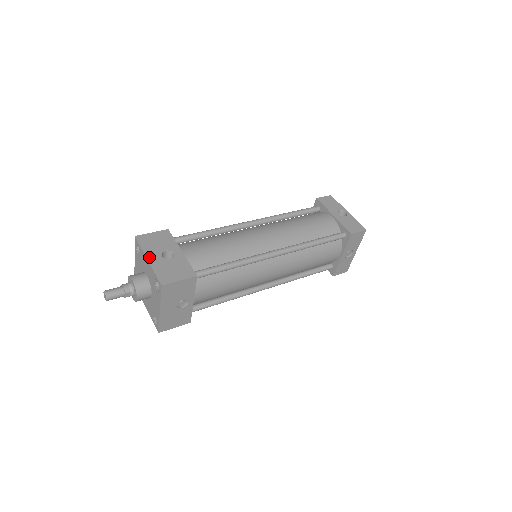
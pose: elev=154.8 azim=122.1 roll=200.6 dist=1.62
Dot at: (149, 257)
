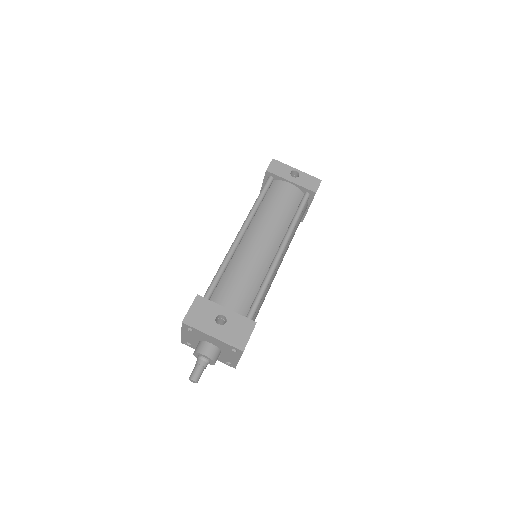
Dot at: (211, 334)
